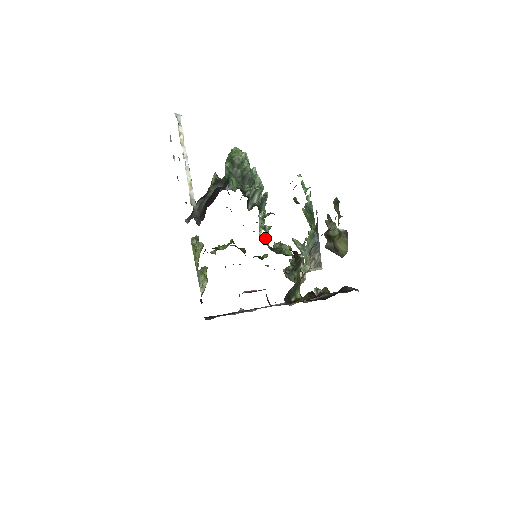
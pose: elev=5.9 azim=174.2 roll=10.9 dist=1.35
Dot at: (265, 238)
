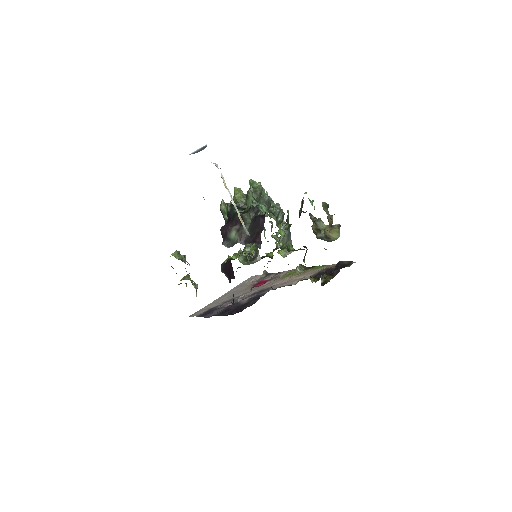
Dot at: (276, 242)
